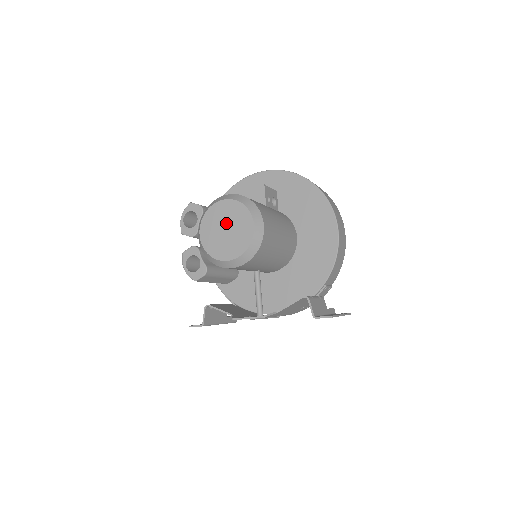
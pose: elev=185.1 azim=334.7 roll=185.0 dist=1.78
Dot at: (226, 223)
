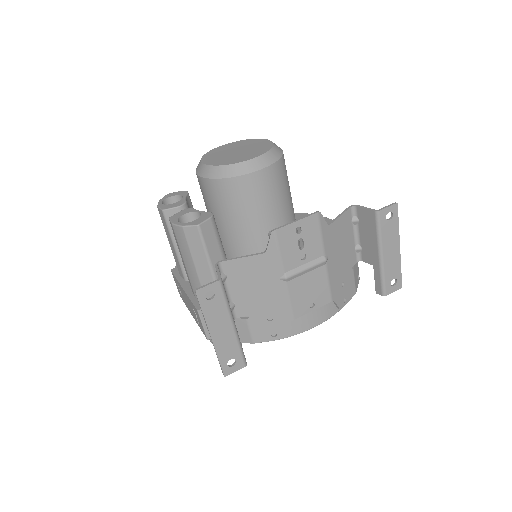
Dot at: (234, 149)
